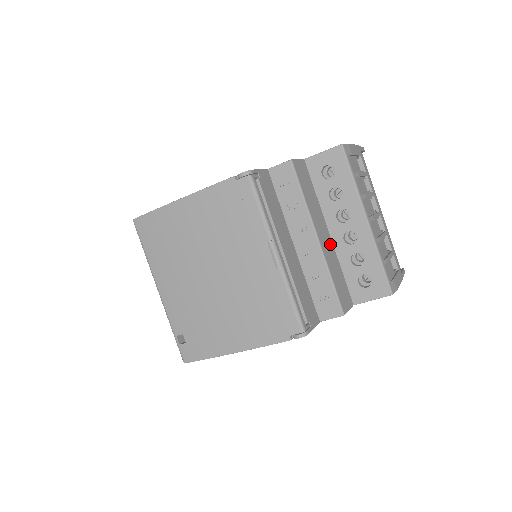
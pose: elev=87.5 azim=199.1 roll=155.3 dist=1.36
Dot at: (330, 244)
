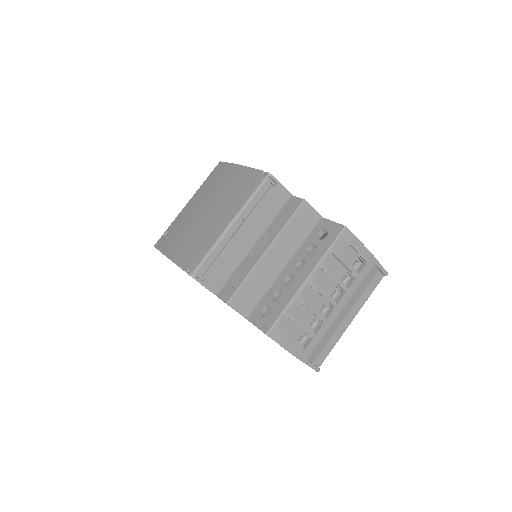
Dot at: (276, 271)
